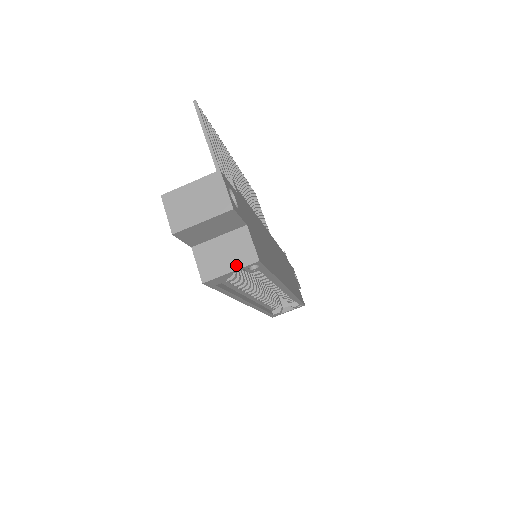
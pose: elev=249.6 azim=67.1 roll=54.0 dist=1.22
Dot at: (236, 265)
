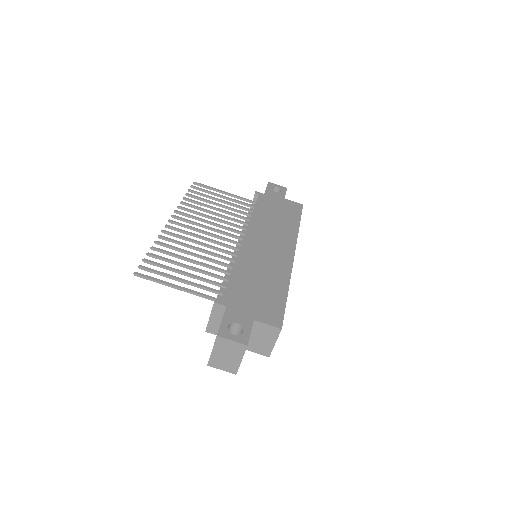
Dot at: (274, 339)
